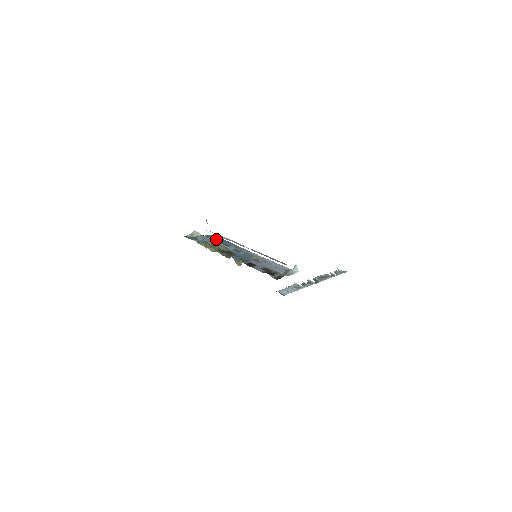
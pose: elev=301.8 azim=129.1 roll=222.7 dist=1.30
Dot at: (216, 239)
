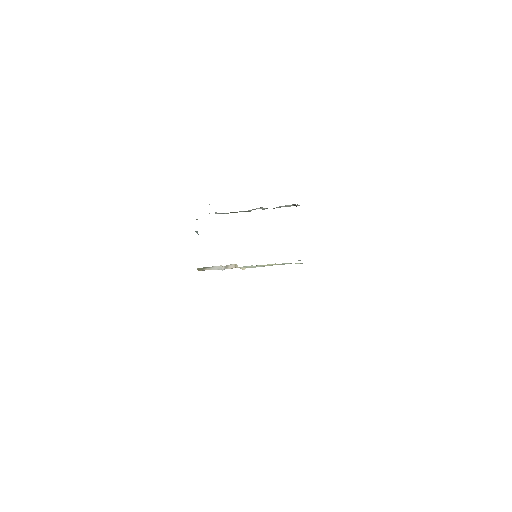
Dot at: occluded
